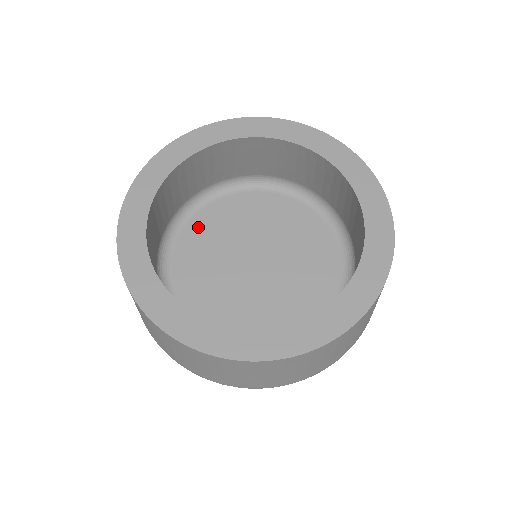
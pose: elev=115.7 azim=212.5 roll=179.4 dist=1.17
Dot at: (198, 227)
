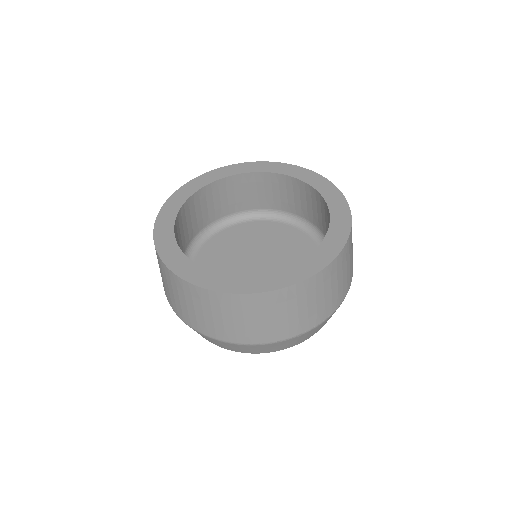
Dot at: (256, 227)
